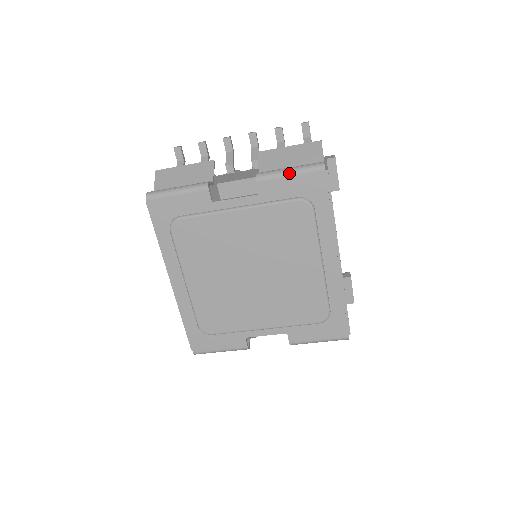
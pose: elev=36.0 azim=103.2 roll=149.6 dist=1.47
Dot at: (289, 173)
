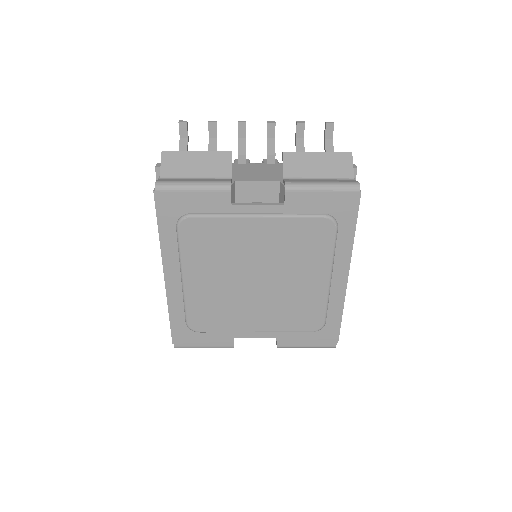
Dot at: (322, 189)
